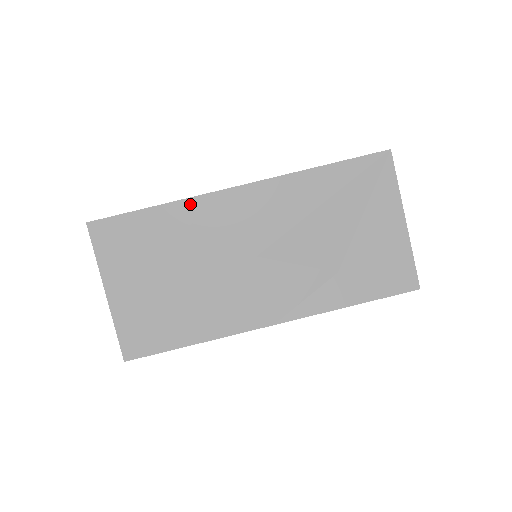
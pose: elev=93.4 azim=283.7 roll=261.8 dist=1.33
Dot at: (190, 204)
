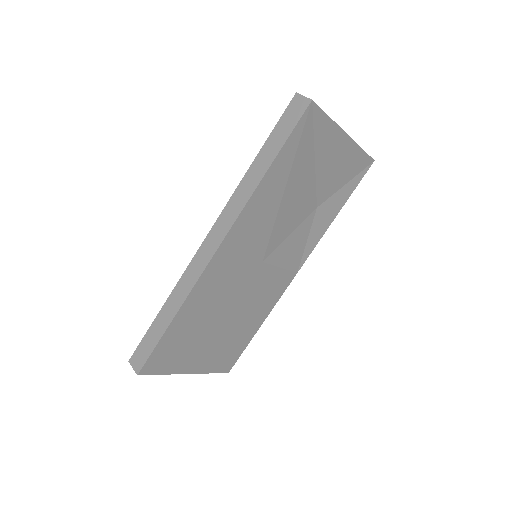
Dot at: (195, 293)
